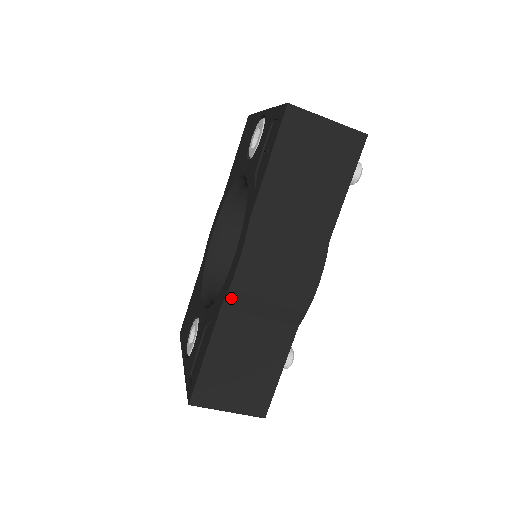
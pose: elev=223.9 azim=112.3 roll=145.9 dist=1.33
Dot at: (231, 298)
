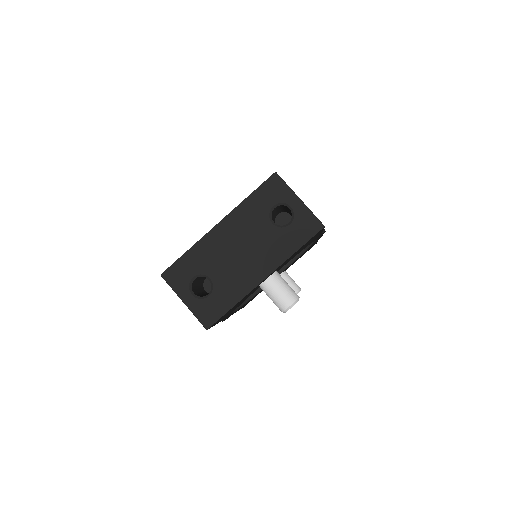
Dot at: occluded
